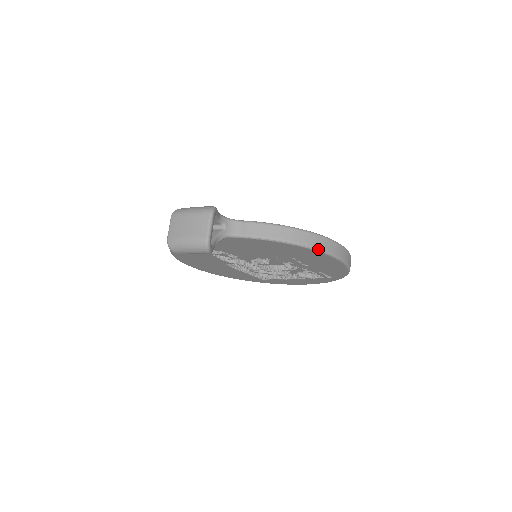
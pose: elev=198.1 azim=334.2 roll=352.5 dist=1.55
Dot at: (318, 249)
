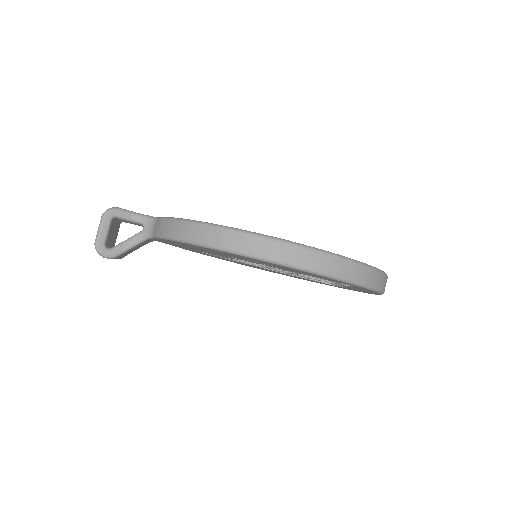
Dot at: (212, 246)
